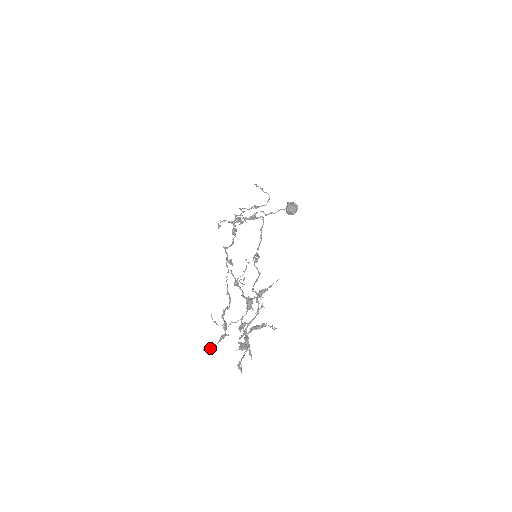
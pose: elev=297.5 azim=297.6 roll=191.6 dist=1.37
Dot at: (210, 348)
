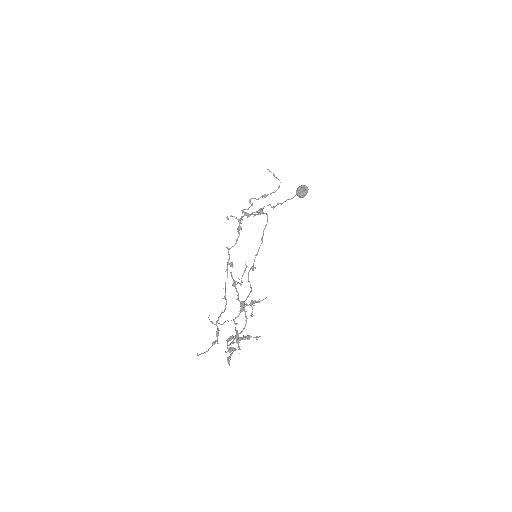
Dot at: (203, 353)
